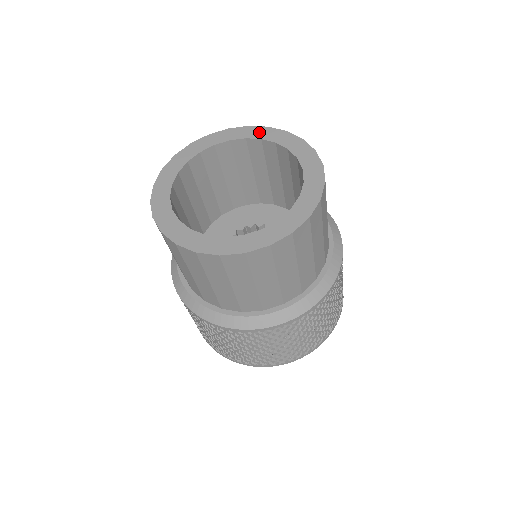
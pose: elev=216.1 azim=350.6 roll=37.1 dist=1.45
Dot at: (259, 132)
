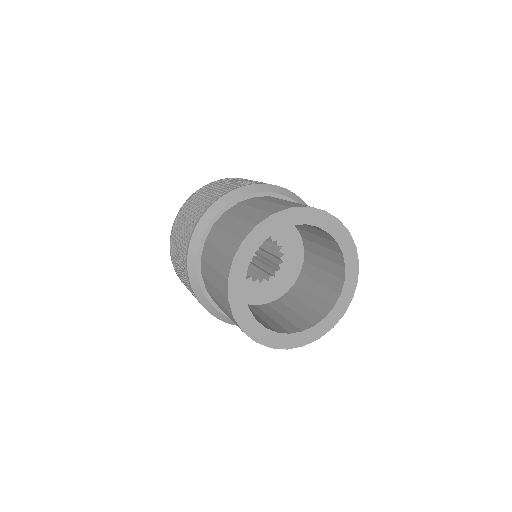
Dot at: (352, 260)
